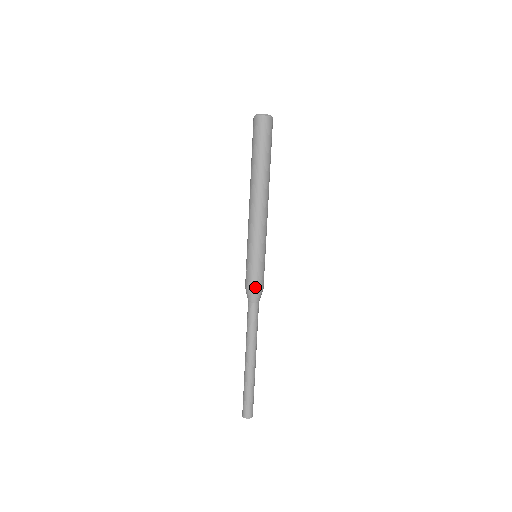
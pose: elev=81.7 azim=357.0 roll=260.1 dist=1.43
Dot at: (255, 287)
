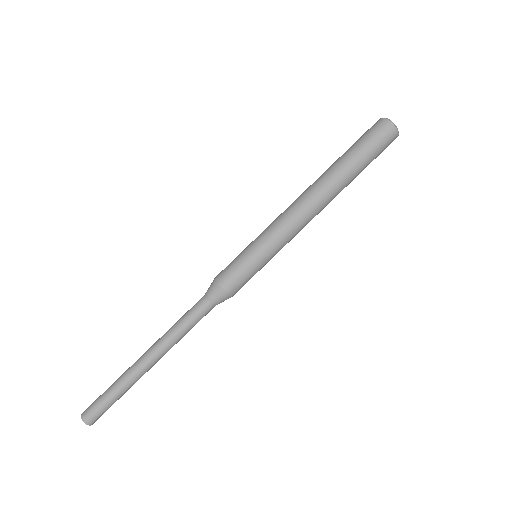
Dot at: (223, 282)
